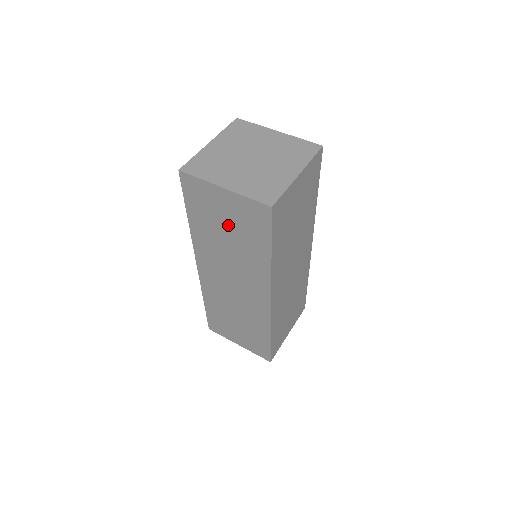
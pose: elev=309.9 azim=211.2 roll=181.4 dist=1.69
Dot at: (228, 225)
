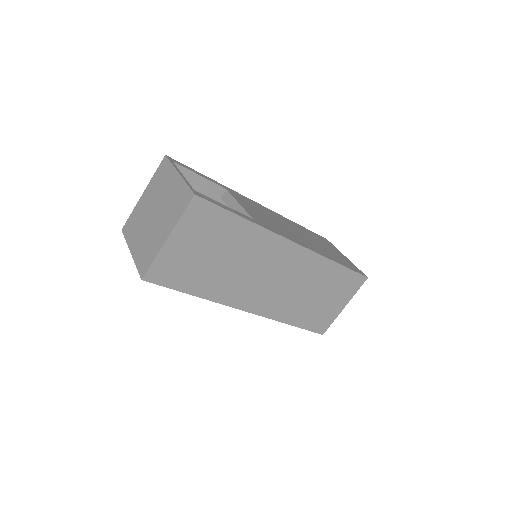
Dot at: occluded
